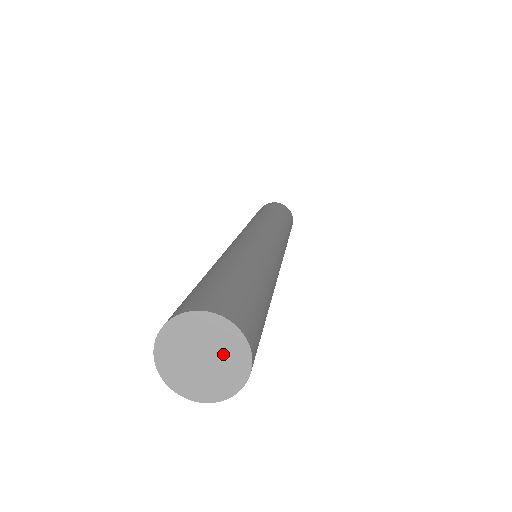
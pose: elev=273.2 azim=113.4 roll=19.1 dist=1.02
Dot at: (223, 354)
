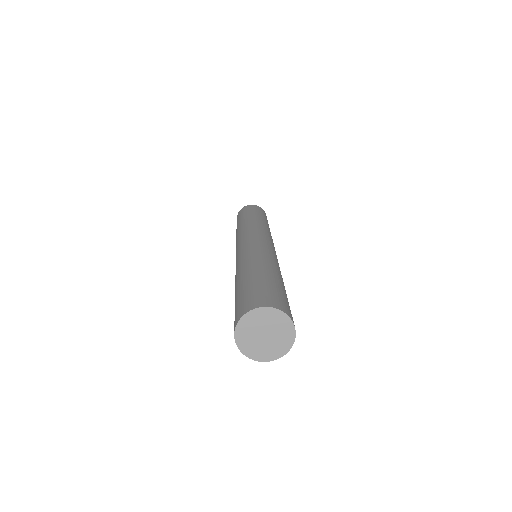
Dot at: (277, 340)
